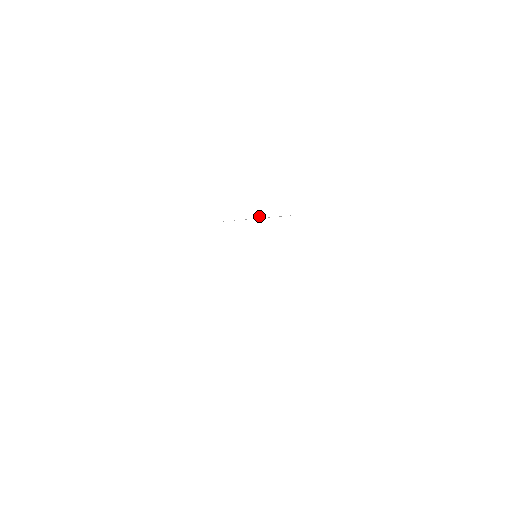
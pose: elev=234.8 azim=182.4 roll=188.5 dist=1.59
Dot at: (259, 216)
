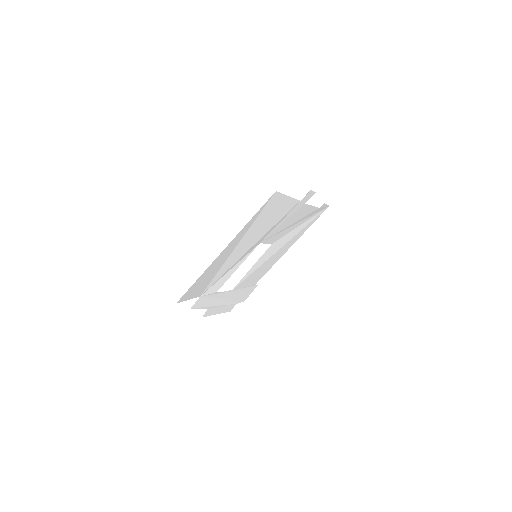
Dot at: (223, 306)
